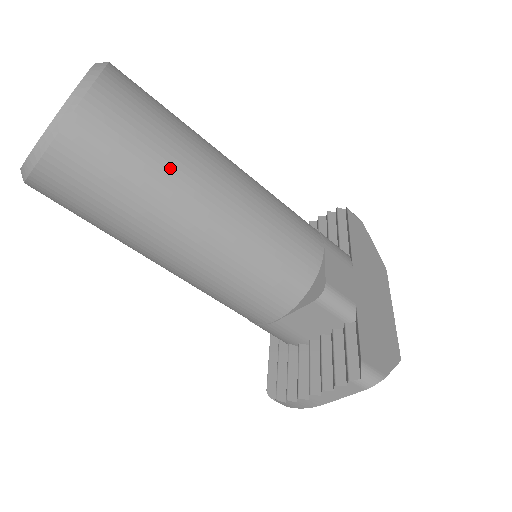
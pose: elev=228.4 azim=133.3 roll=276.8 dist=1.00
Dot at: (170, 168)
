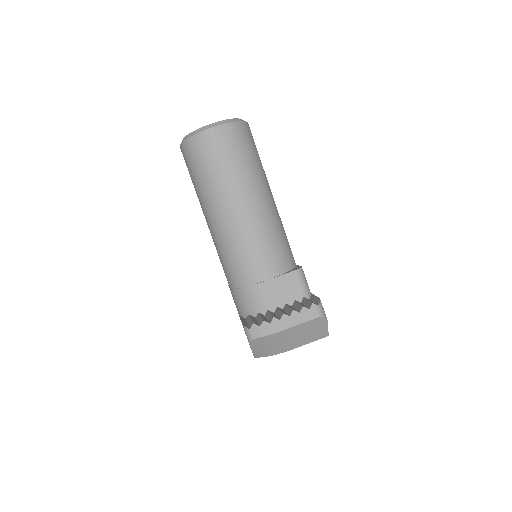
Dot at: (260, 167)
